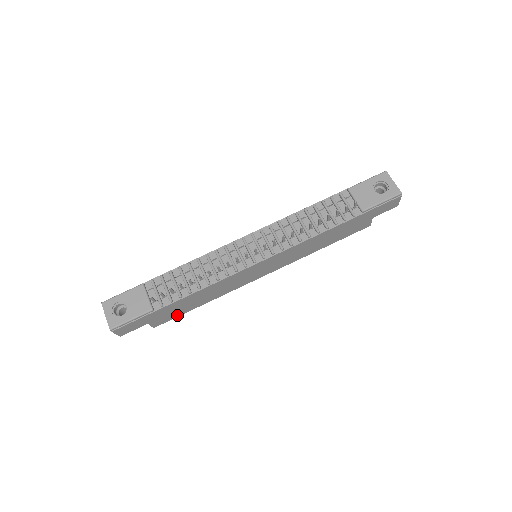
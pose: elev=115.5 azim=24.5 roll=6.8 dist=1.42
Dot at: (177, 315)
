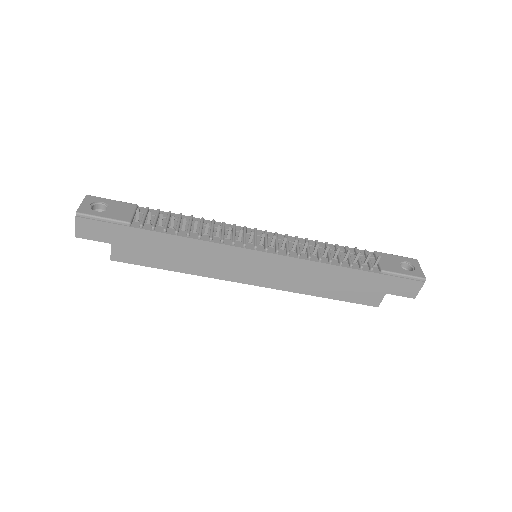
Dot at: (143, 262)
